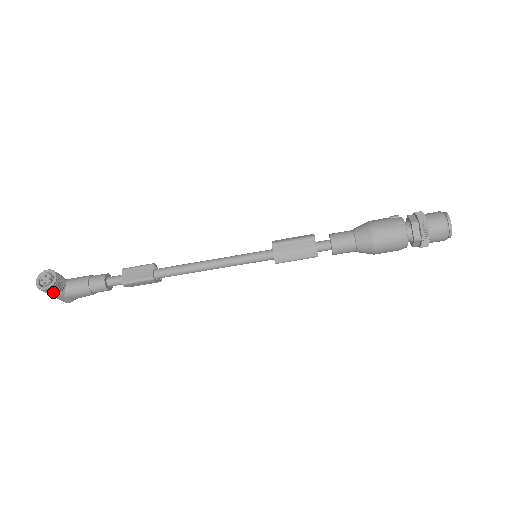
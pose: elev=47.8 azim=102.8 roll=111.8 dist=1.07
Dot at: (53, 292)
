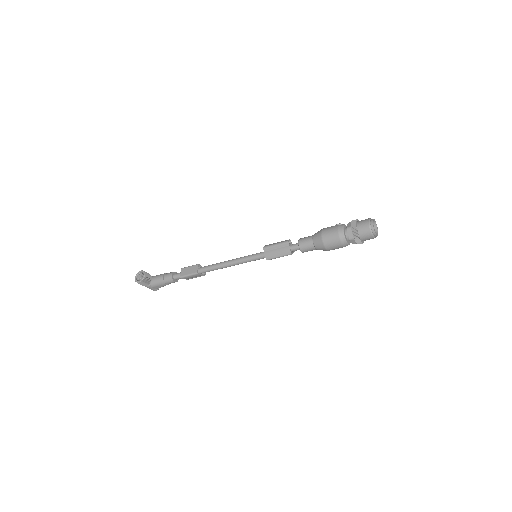
Dot at: (144, 284)
